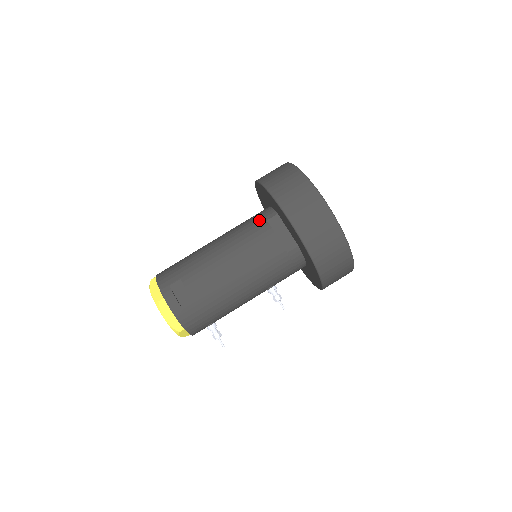
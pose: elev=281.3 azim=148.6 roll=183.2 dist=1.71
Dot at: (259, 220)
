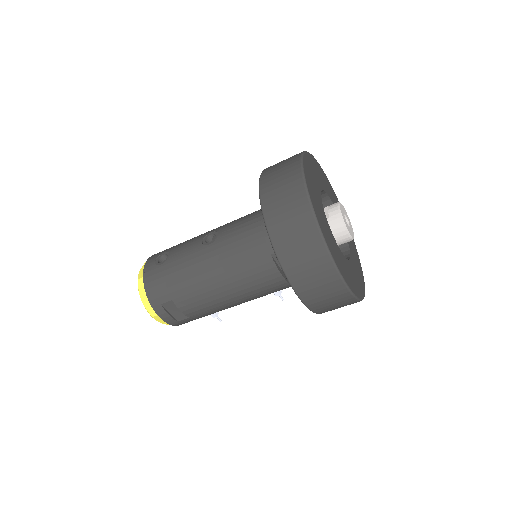
Dot at: (261, 250)
